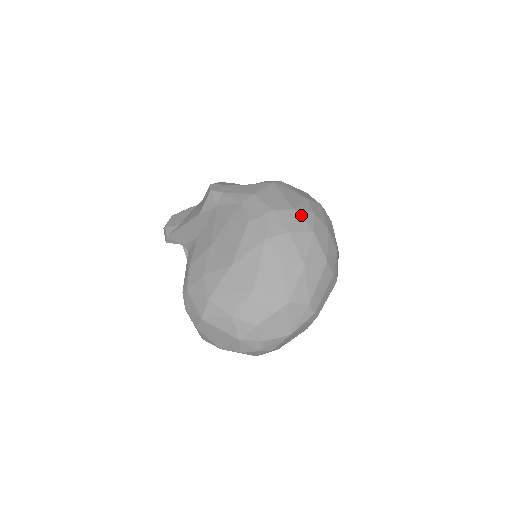
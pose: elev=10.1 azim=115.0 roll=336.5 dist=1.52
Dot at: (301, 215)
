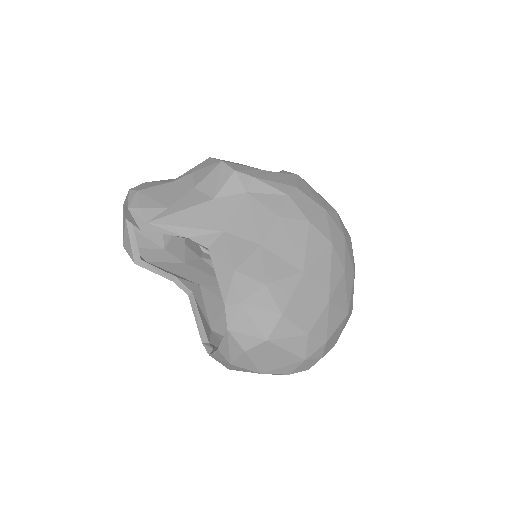
Dot at: (340, 218)
